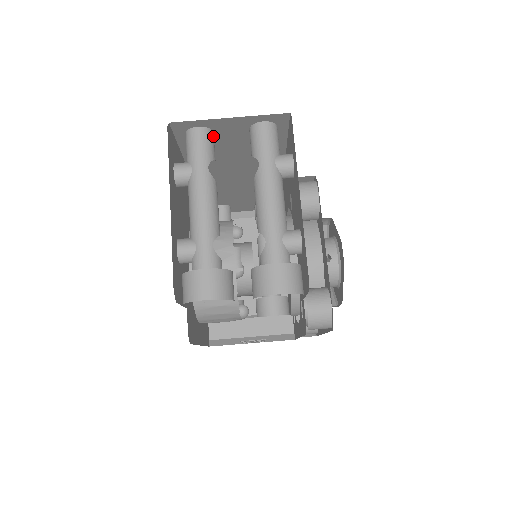
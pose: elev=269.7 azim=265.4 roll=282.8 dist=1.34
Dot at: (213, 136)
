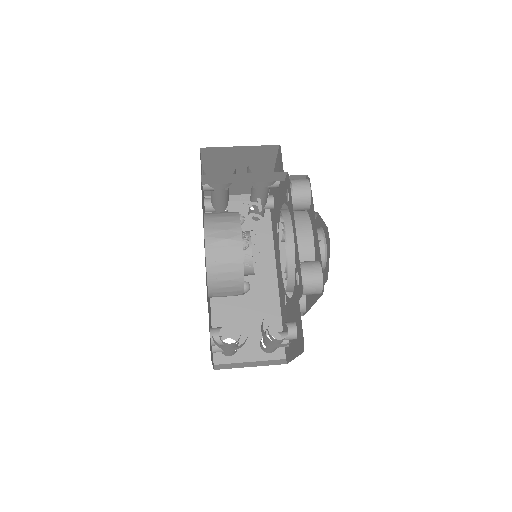
Dot at: occluded
